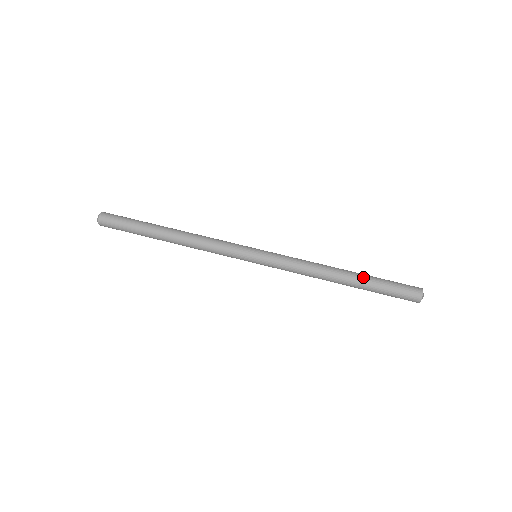
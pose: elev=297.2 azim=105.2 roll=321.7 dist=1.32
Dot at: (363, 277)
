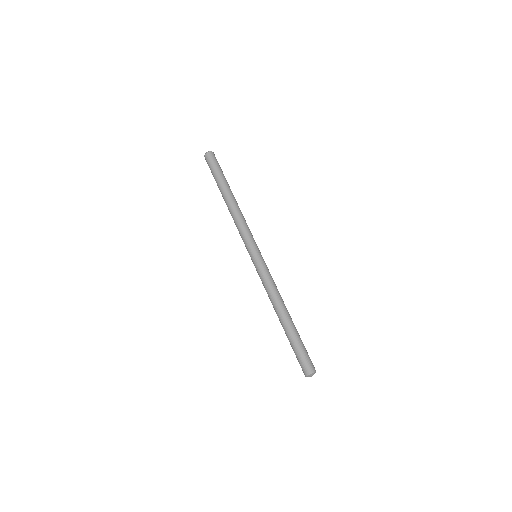
Dot at: (292, 329)
